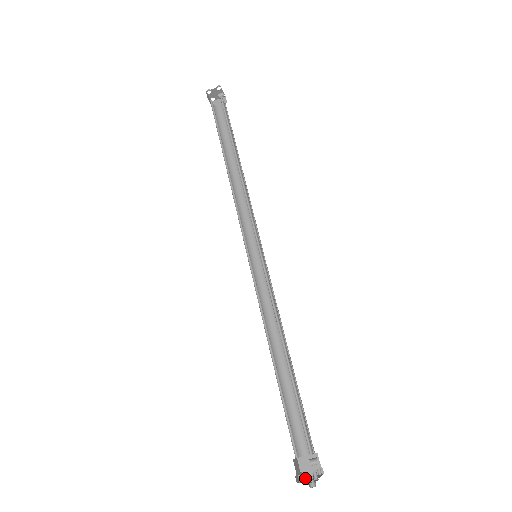
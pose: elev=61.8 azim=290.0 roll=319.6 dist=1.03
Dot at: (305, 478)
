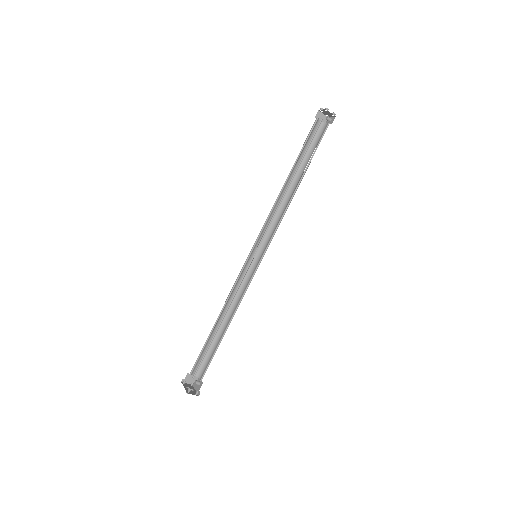
Dot at: (184, 384)
